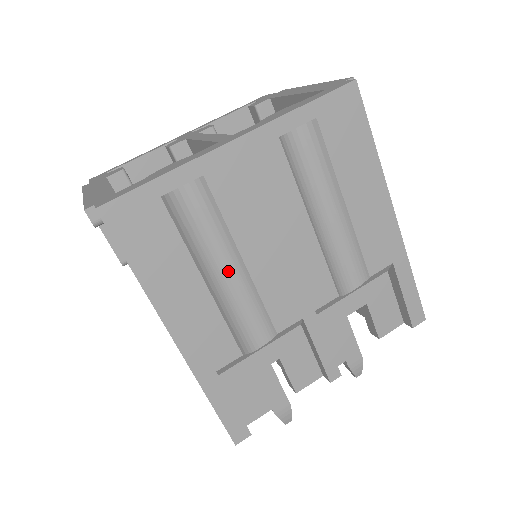
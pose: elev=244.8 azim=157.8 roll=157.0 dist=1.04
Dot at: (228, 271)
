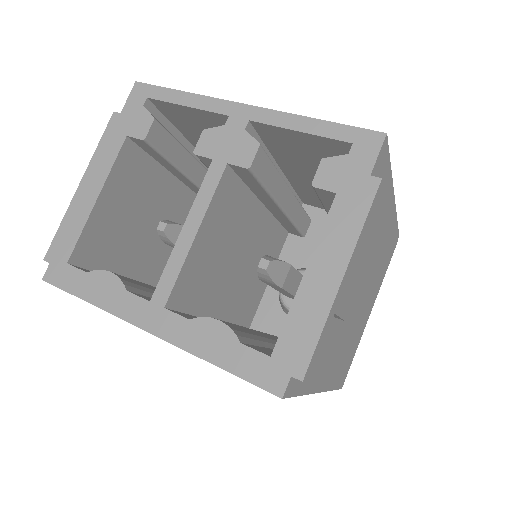
Dot at: occluded
